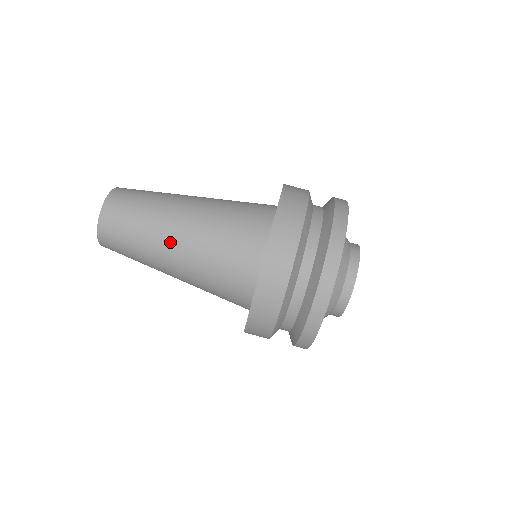
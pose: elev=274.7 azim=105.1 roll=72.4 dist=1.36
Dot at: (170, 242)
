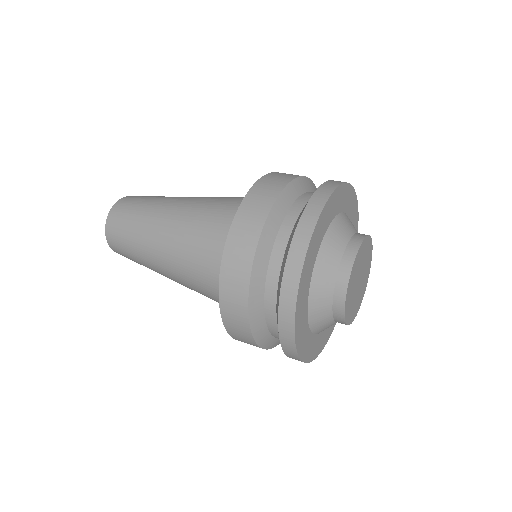
Dot at: occluded
